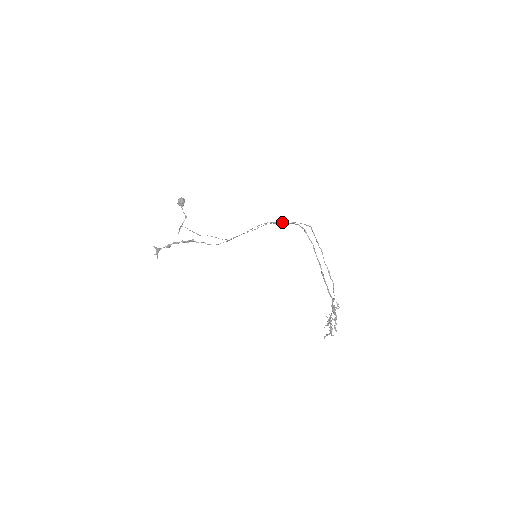
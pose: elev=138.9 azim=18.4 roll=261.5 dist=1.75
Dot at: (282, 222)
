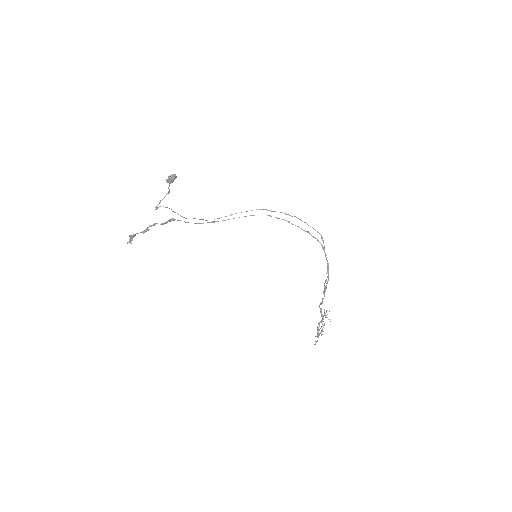
Dot at: (282, 212)
